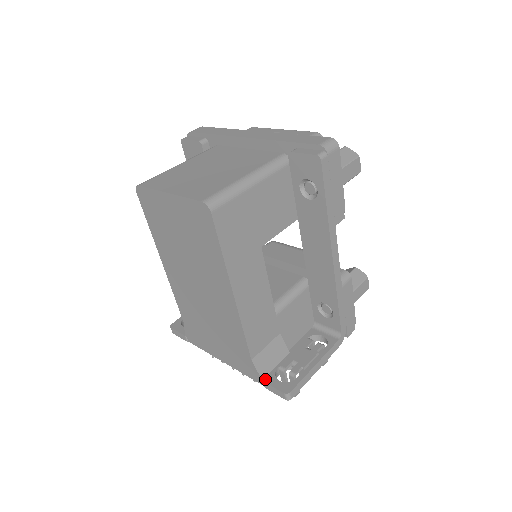
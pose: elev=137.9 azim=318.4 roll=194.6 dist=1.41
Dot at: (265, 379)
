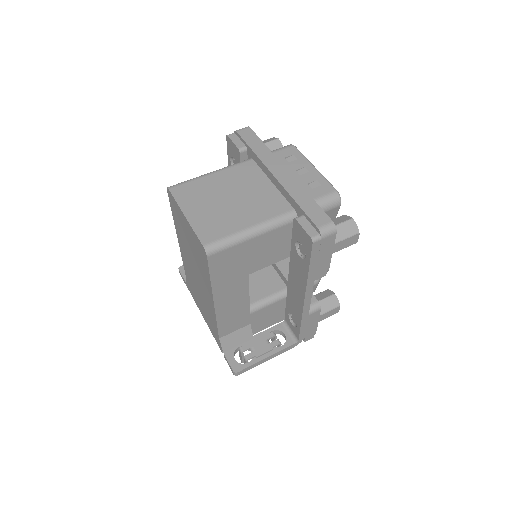
Dot at: (226, 352)
